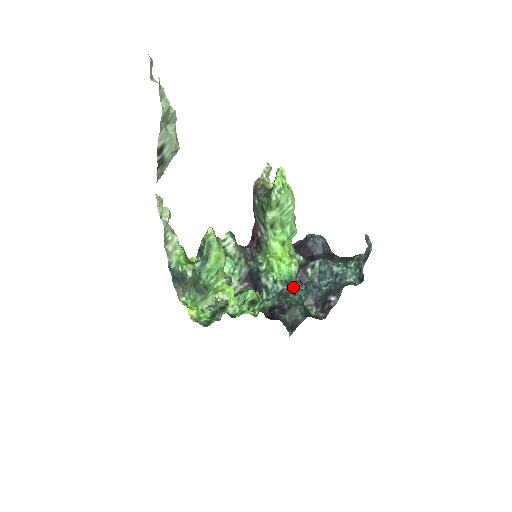
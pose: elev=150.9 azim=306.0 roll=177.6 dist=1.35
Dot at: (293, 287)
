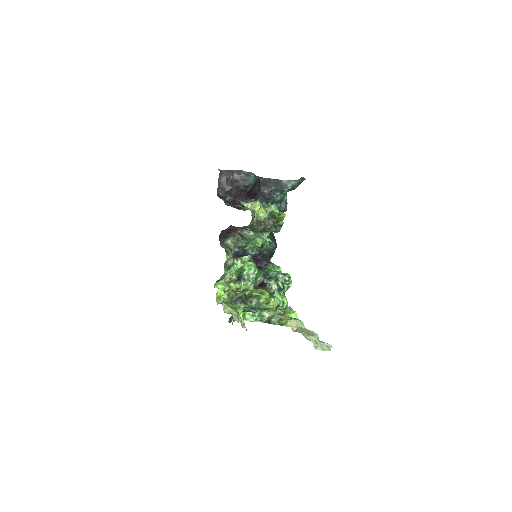
Dot at: occluded
